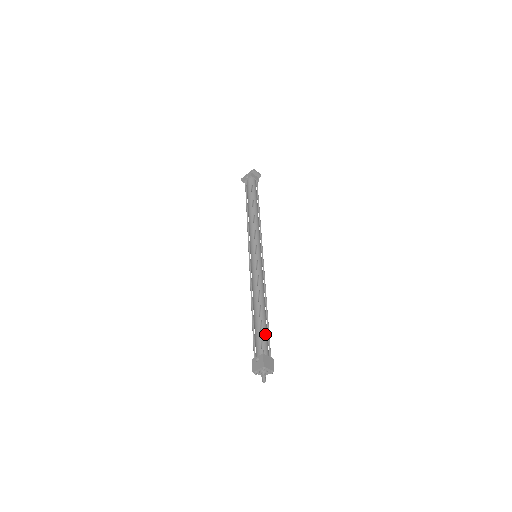
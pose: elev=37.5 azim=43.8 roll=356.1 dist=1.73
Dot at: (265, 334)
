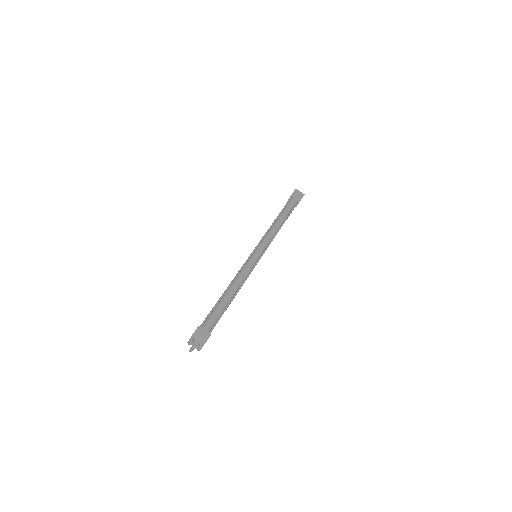
Dot at: (215, 313)
